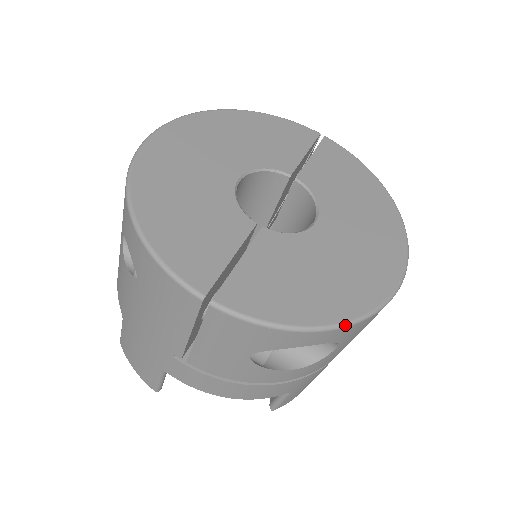
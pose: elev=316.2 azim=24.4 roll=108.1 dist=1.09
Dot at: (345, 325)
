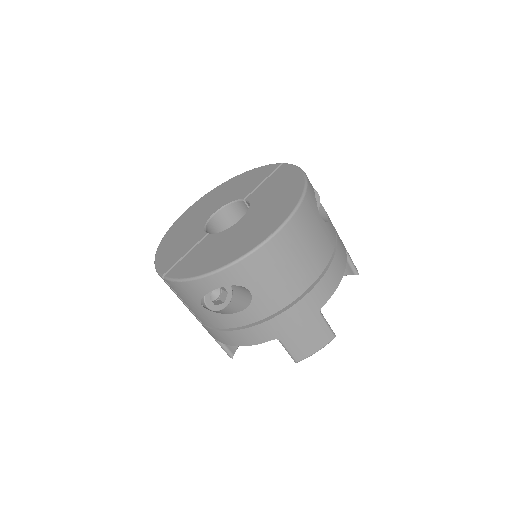
Dot at: (219, 270)
